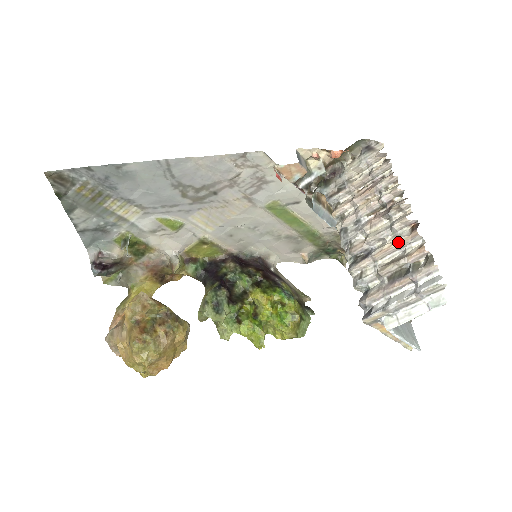
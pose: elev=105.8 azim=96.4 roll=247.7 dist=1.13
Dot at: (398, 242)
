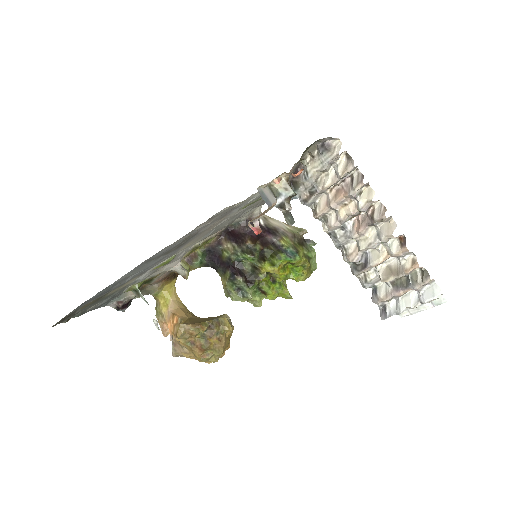
Dot at: (391, 256)
